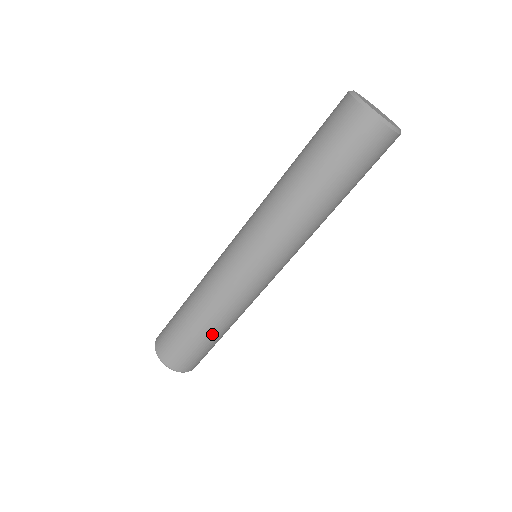
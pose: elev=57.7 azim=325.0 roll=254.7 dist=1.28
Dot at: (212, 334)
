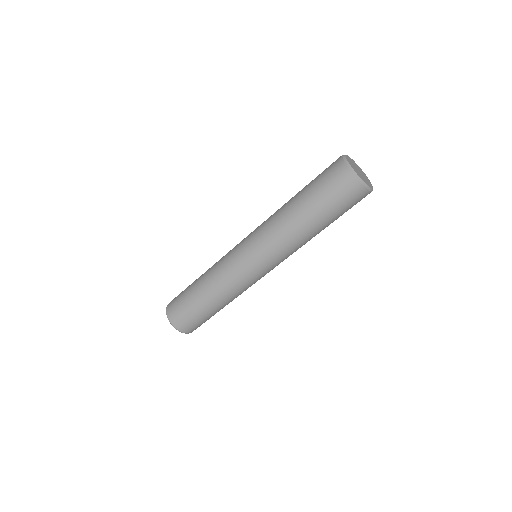
Dot at: (207, 303)
